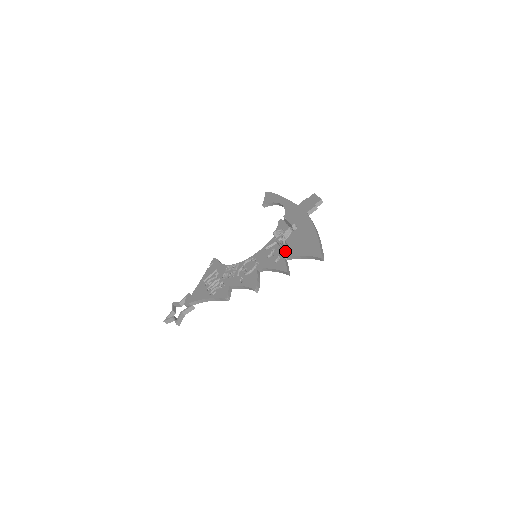
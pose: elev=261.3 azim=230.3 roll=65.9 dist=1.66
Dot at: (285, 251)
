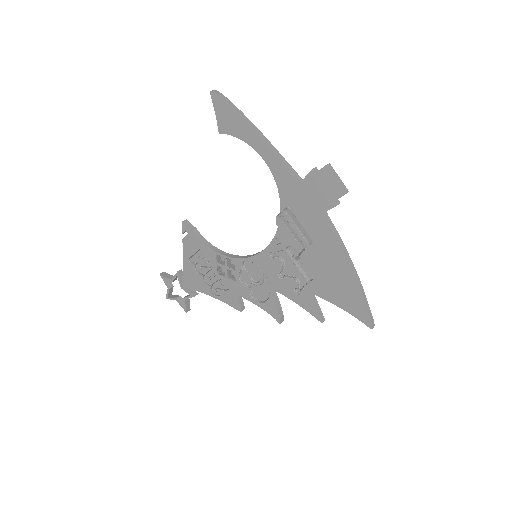
Dot at: (306, 282)
